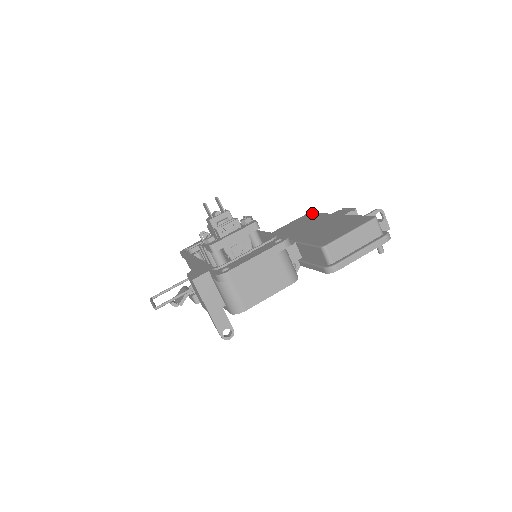
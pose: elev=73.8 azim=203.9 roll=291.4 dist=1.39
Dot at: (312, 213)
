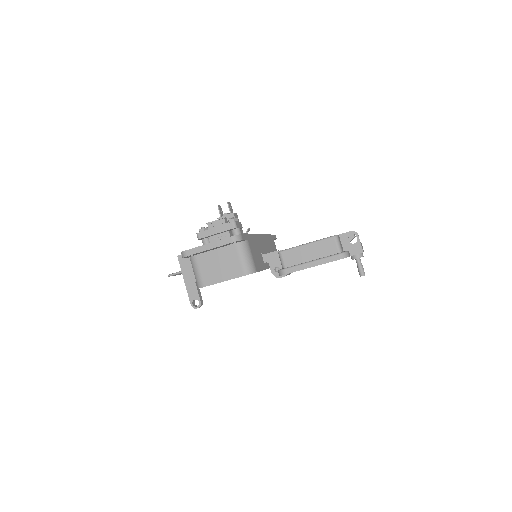
Dot at: occluded
